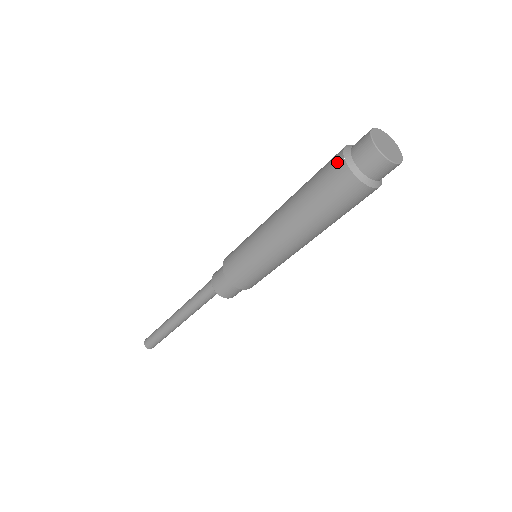
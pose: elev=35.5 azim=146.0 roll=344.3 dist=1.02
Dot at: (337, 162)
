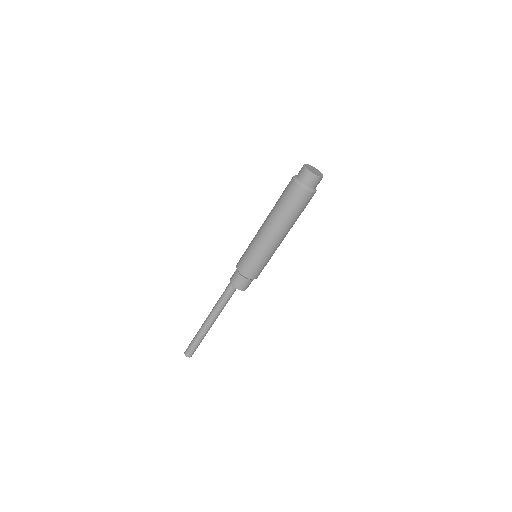
Dot at: (291, 183)
